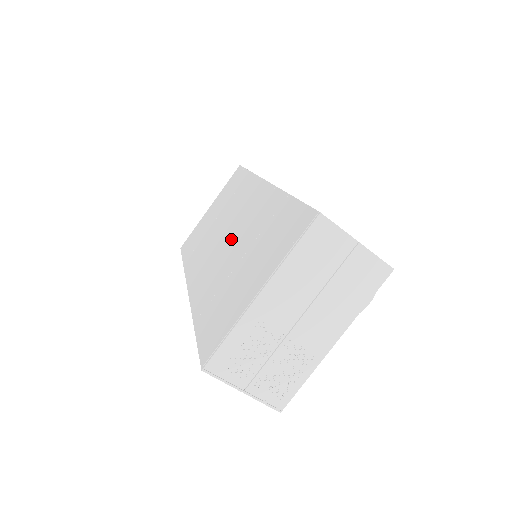
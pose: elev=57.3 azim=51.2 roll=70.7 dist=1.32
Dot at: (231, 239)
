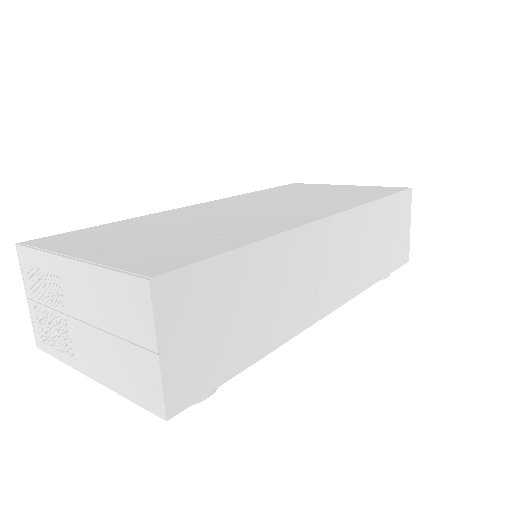
Dot at: (238, 214)
